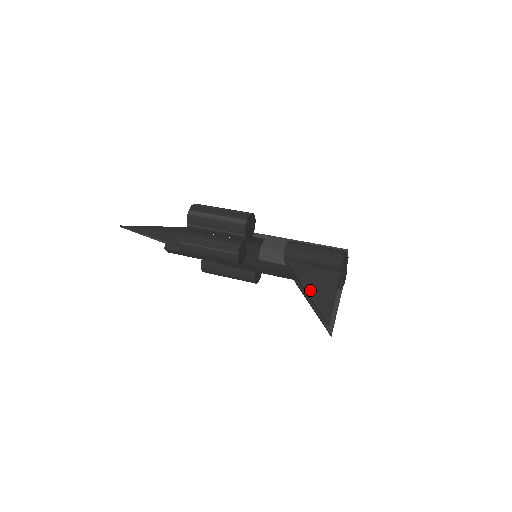
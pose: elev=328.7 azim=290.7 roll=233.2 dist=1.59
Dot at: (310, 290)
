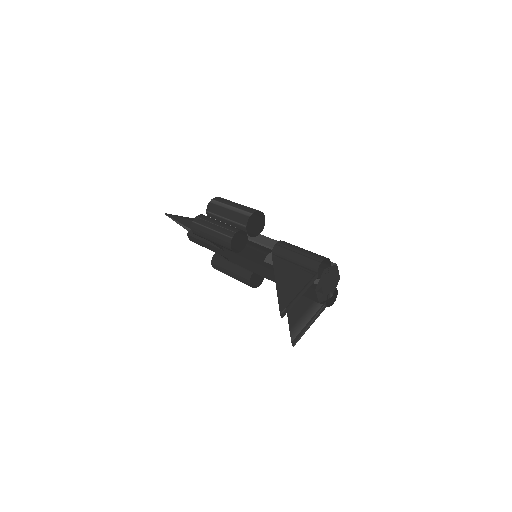
Dot at: (280, 283)
